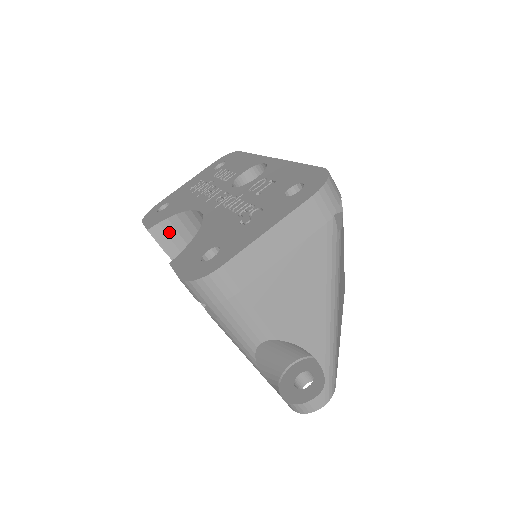
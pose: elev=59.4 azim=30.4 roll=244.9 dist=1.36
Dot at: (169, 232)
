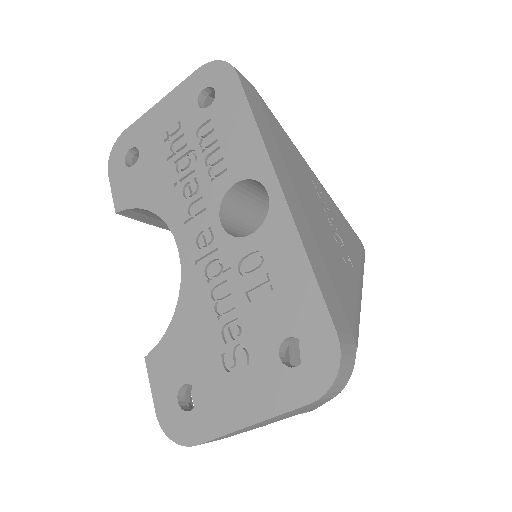
Dot at: (144, 213)
